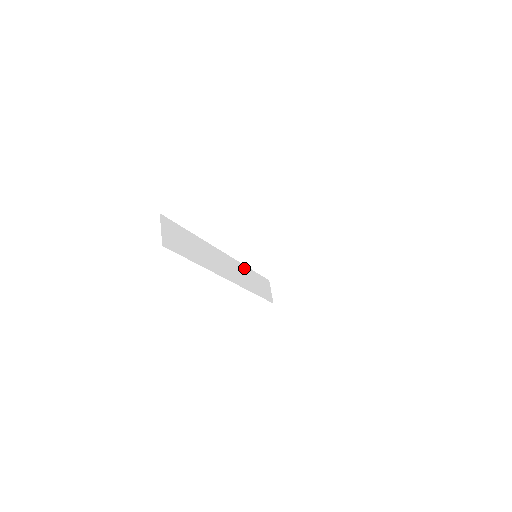
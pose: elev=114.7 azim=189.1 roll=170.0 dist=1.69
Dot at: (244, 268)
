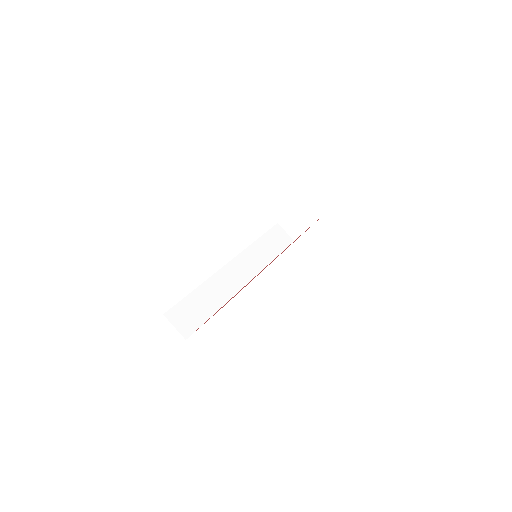
Dot at: (252, 248)
